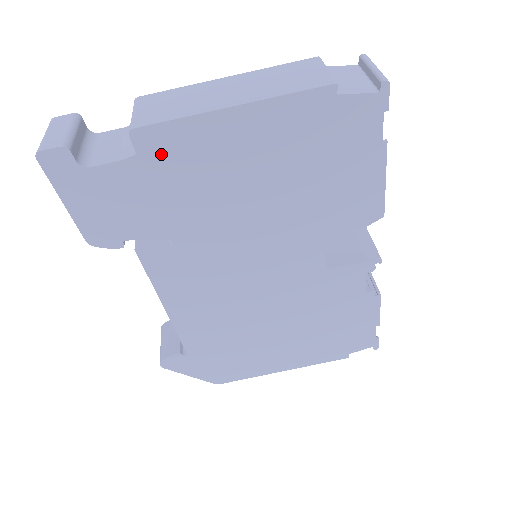
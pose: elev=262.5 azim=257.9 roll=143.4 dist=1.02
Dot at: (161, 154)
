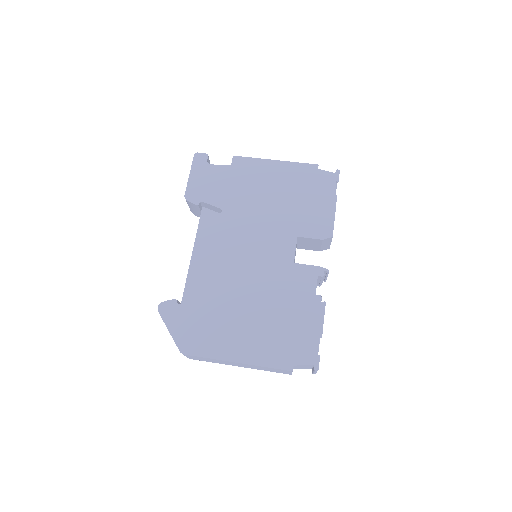
Dot at: (240, 168)
